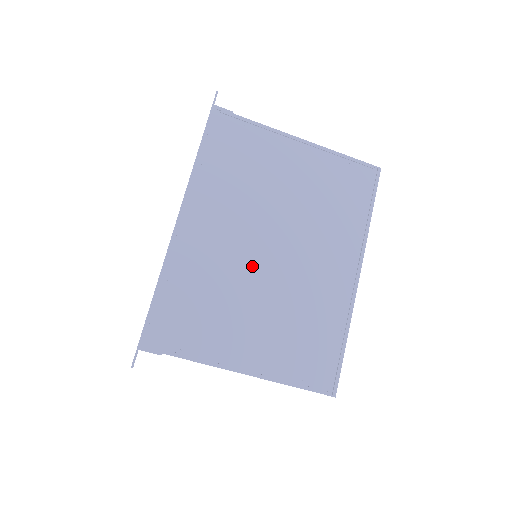
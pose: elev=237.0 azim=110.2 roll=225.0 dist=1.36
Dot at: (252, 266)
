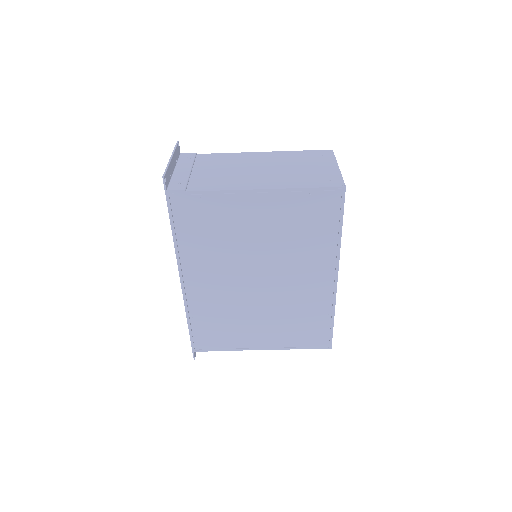
Dot at: (247, 295)
